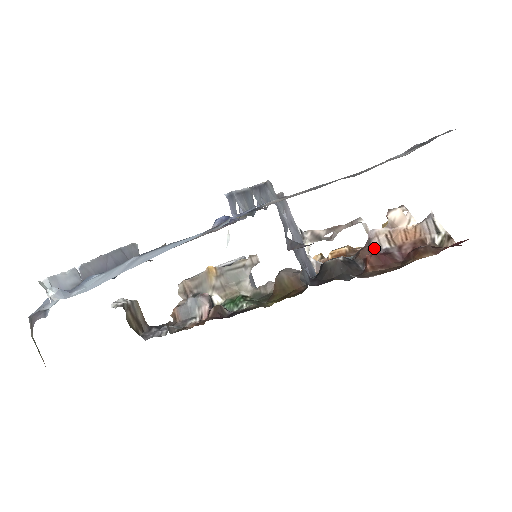
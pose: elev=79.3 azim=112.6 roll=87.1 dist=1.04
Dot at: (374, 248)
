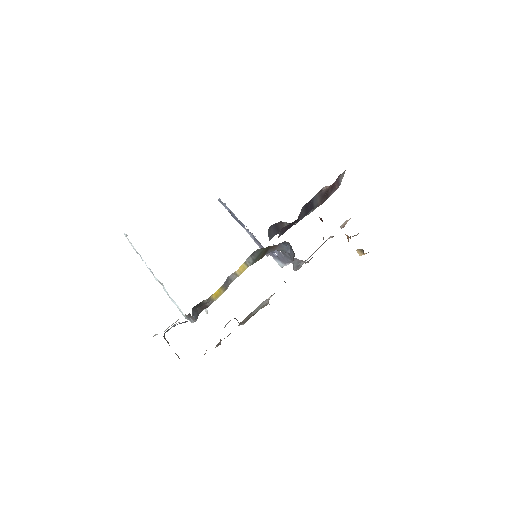
Dot at: occluded
